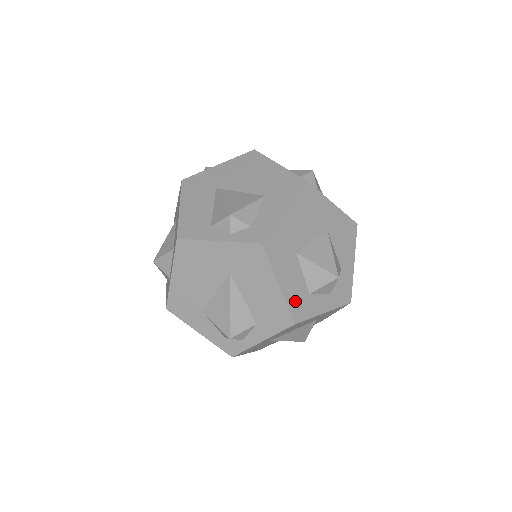
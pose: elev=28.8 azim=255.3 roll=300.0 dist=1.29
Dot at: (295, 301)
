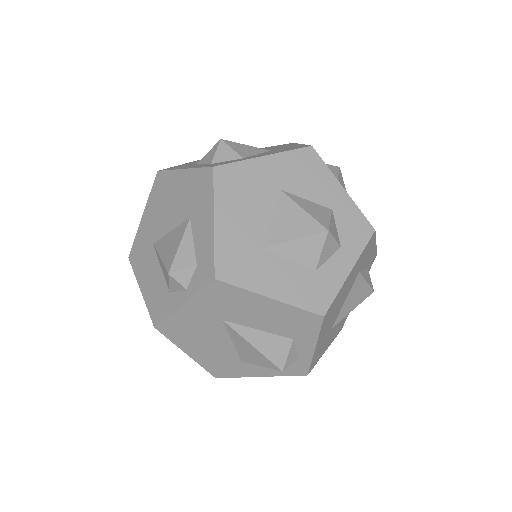
Dot at: (304, 294)
